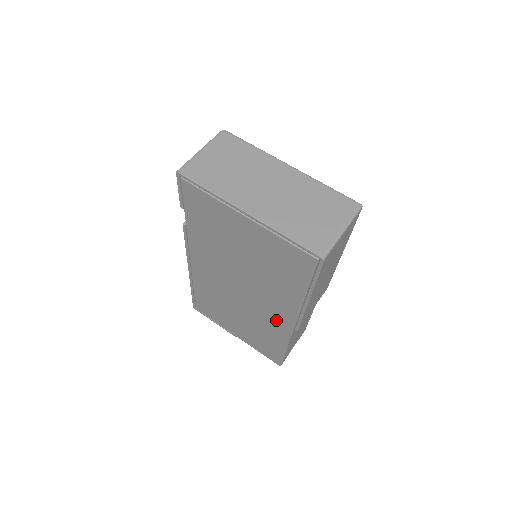
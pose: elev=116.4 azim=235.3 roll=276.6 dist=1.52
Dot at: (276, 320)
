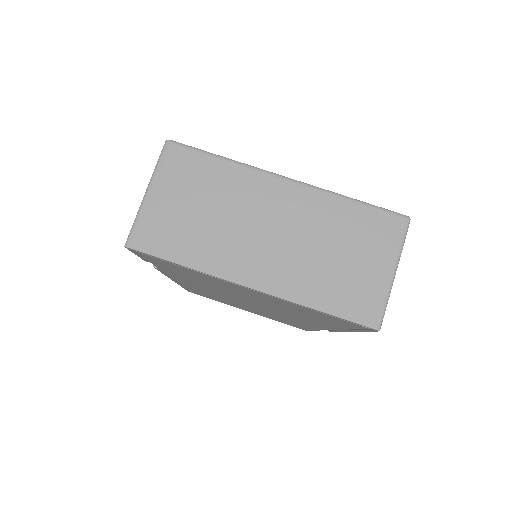
Dot at: occluded
